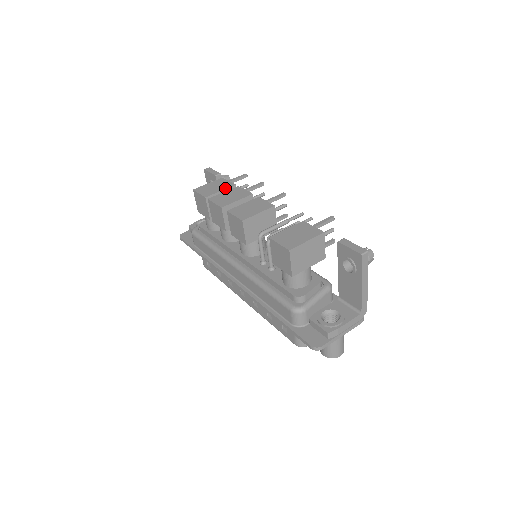
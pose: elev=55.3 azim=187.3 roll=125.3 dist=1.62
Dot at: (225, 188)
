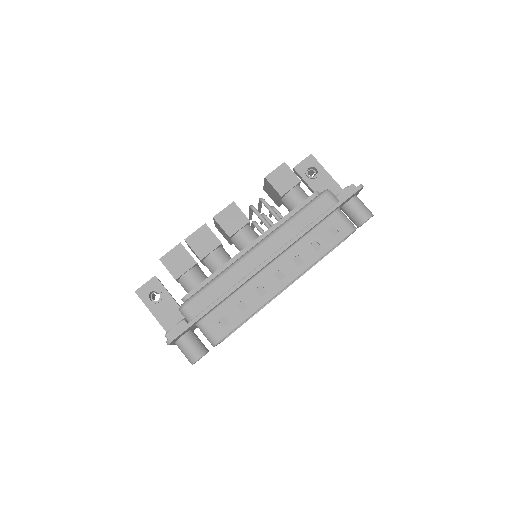
Dot at: occluded
